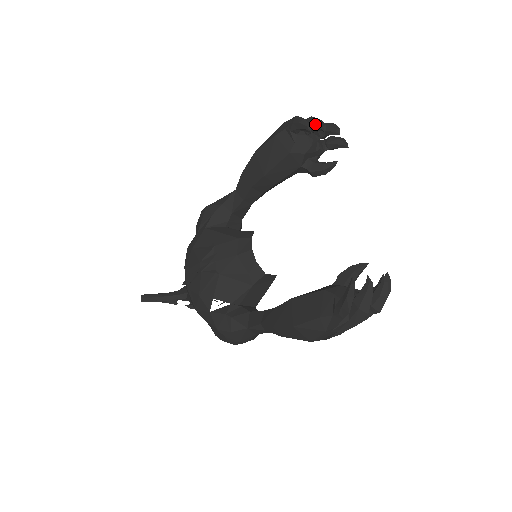
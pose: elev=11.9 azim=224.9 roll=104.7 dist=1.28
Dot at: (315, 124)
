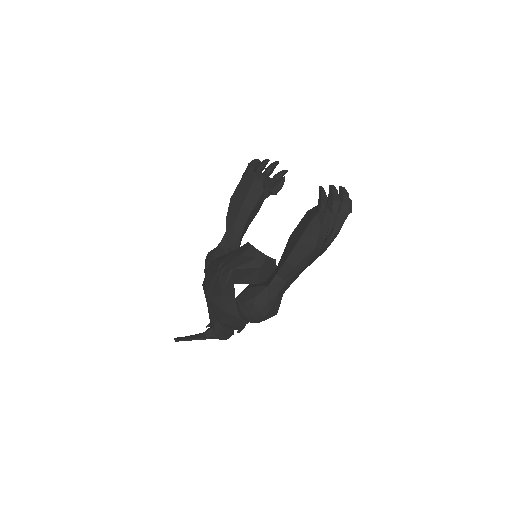
Dot at: (262, 162)
